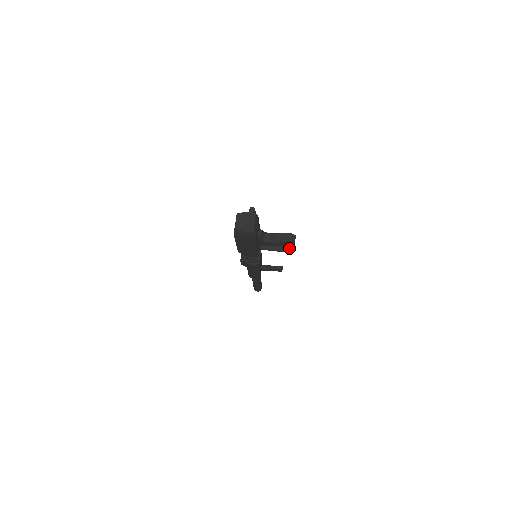
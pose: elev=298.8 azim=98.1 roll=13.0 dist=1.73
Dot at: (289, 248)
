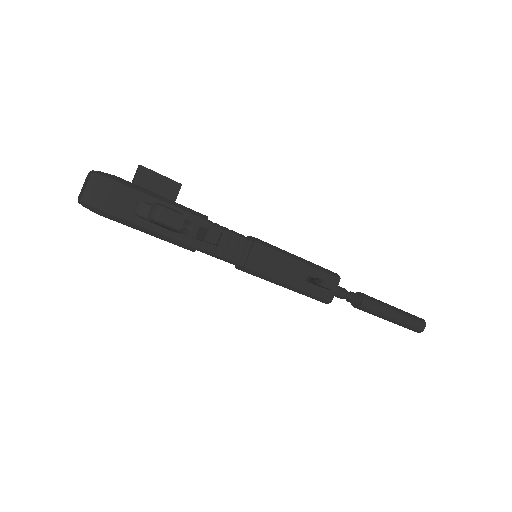
Dot at: (216, 236)
